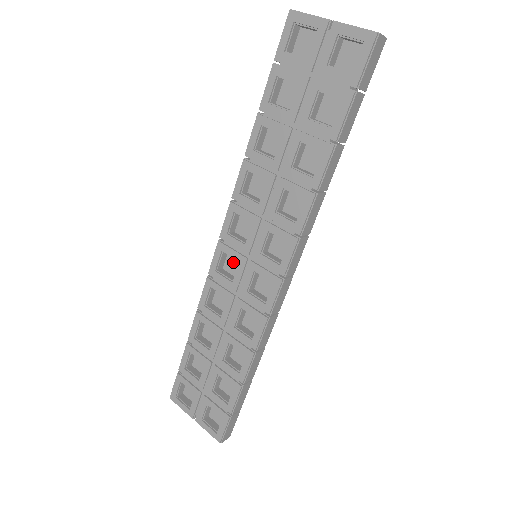
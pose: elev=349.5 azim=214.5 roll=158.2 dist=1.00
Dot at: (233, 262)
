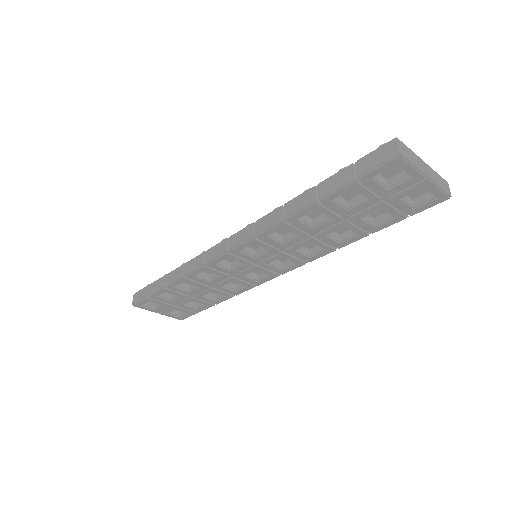
Dot at: occluded
